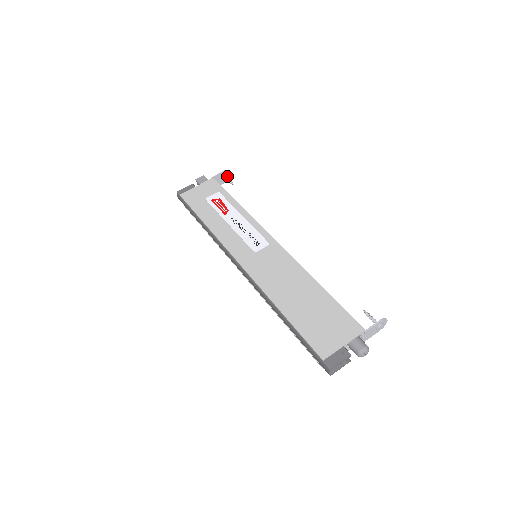
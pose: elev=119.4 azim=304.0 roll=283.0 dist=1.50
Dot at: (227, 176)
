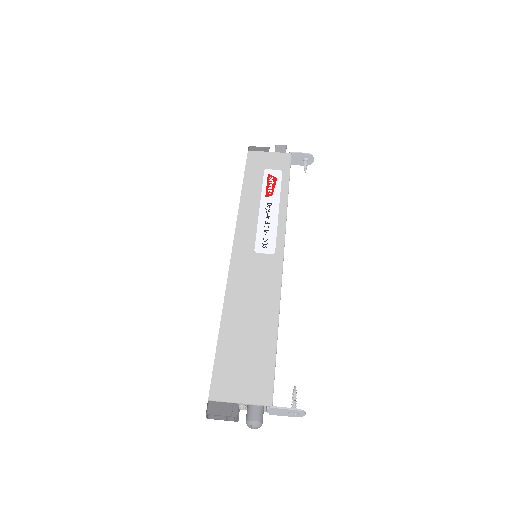
Dot at: (308, 160)
